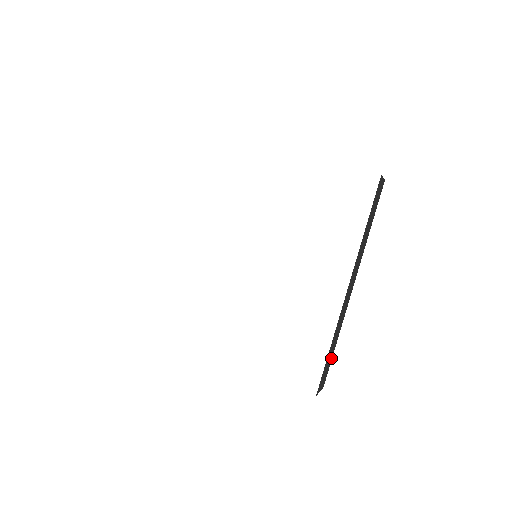
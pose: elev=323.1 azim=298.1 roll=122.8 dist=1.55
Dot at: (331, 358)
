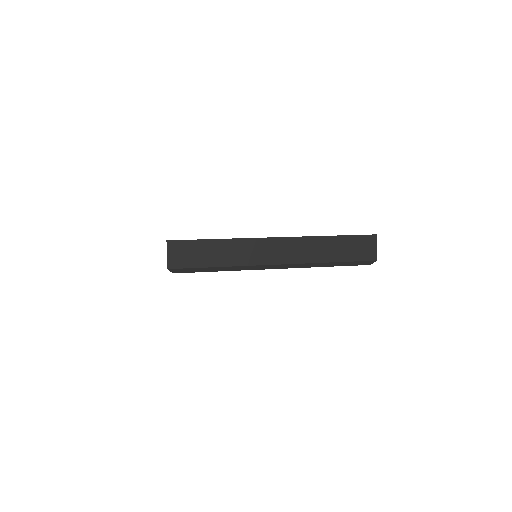
Dot at: (203, 264)
